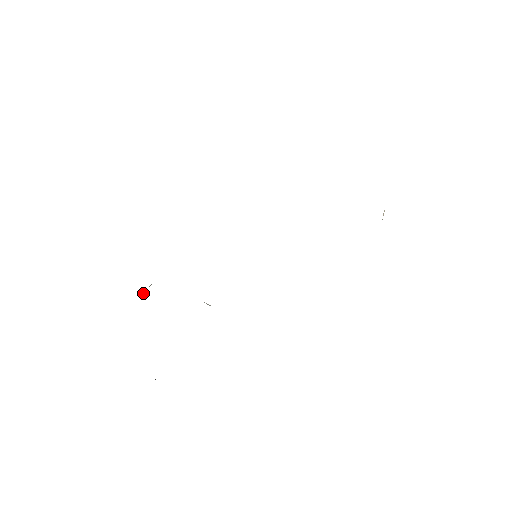
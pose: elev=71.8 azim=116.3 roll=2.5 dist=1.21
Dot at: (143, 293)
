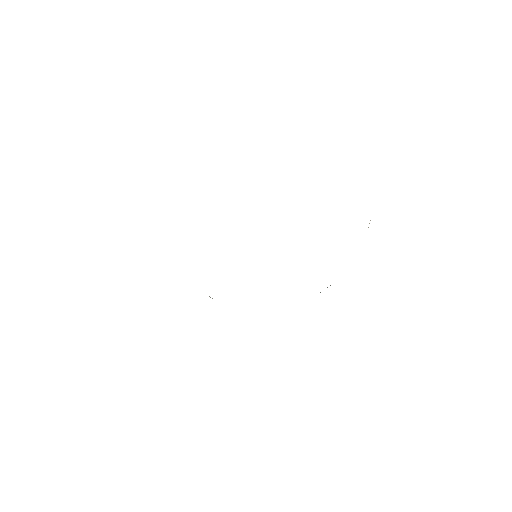
Dot at: occluded
